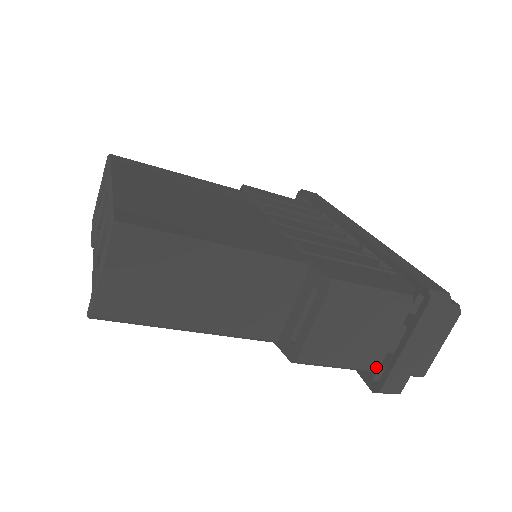
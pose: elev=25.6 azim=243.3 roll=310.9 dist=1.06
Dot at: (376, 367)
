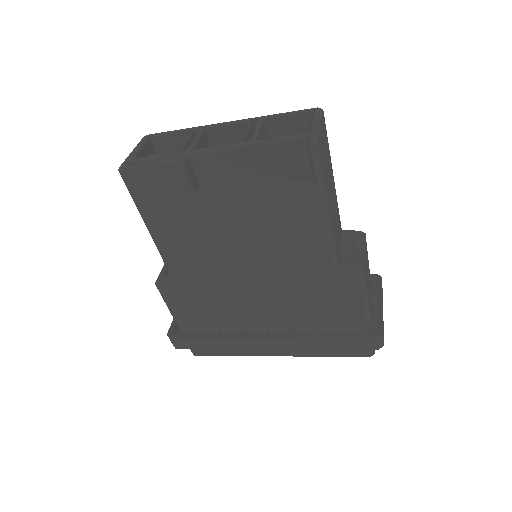
Dot at: (371, 321)
